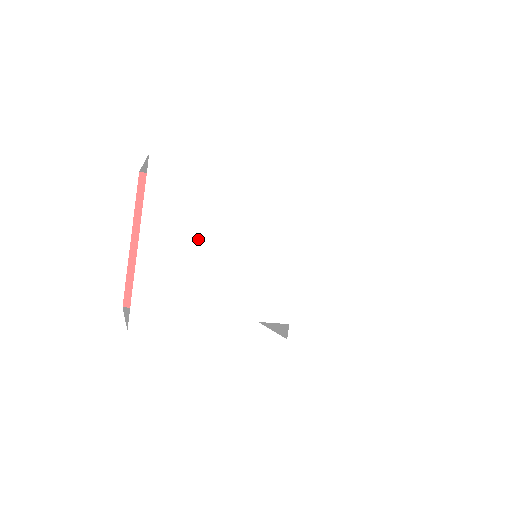
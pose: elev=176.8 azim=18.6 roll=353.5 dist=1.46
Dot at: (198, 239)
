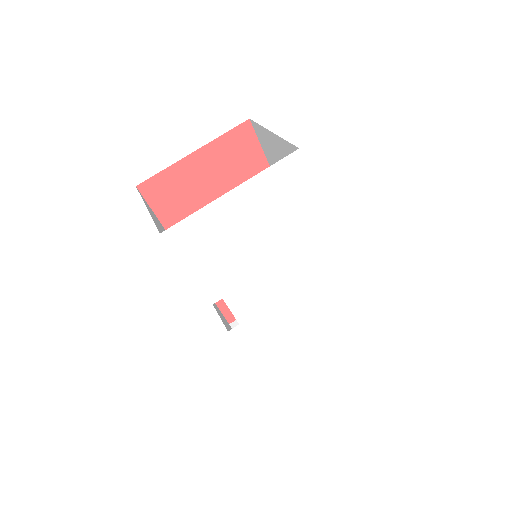
Dot at: (259, 226)
